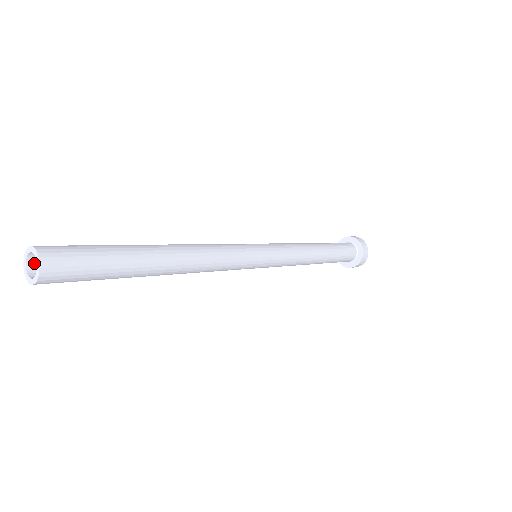
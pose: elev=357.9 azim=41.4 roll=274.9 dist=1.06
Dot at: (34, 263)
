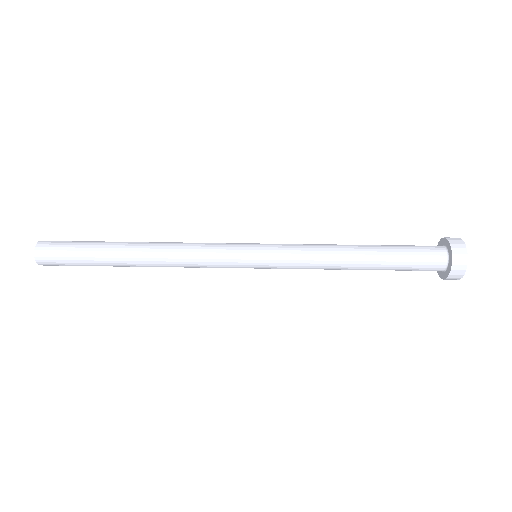
Dot at: occluded
